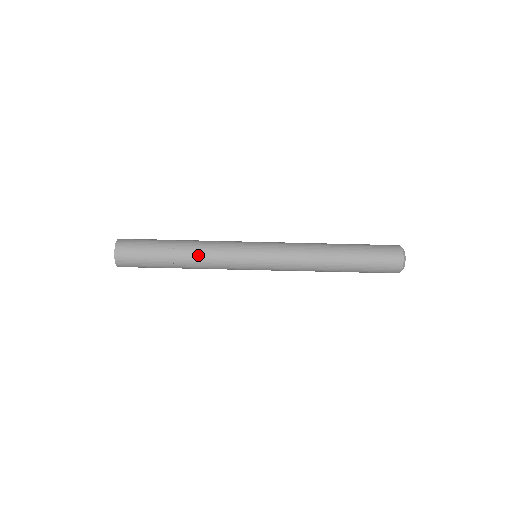
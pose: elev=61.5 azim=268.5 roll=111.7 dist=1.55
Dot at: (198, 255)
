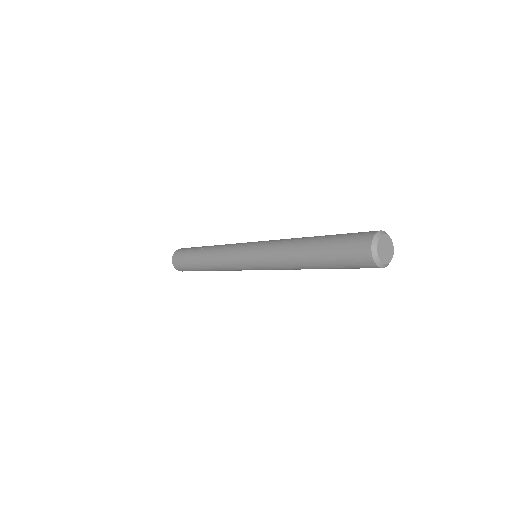
Dot at: occluded
